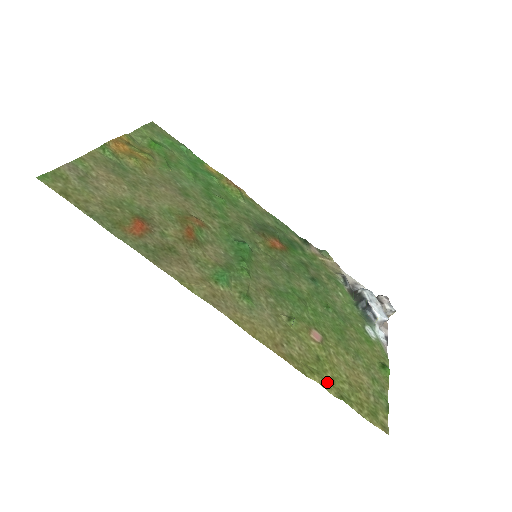
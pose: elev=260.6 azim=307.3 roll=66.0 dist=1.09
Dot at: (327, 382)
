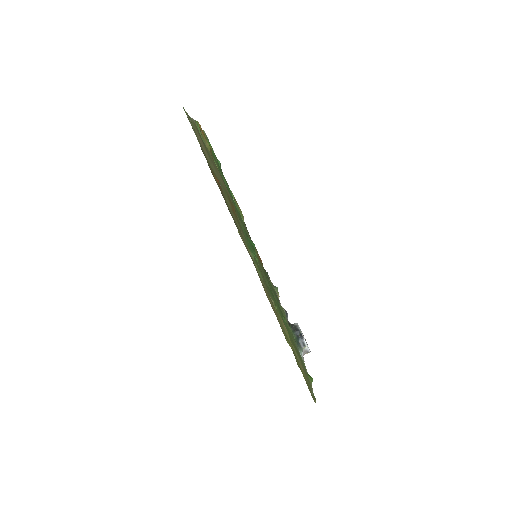
Dot at: (294, 355)
